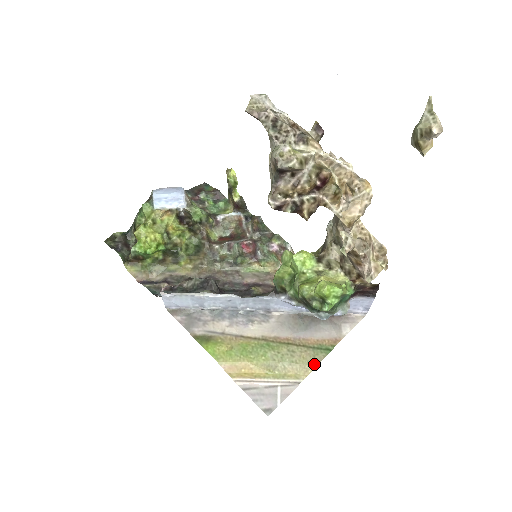
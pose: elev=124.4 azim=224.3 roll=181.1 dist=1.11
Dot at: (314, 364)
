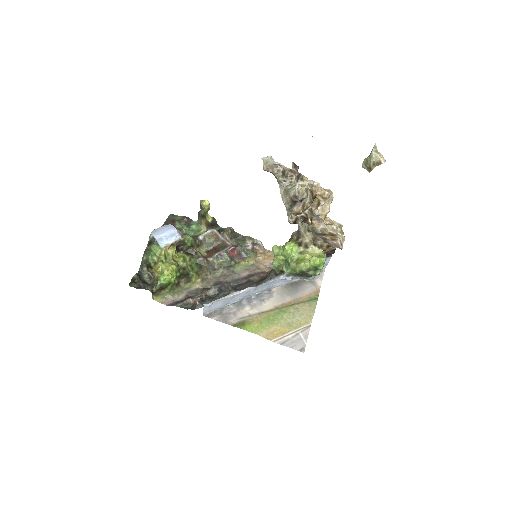
Dot at: (313, 311)
